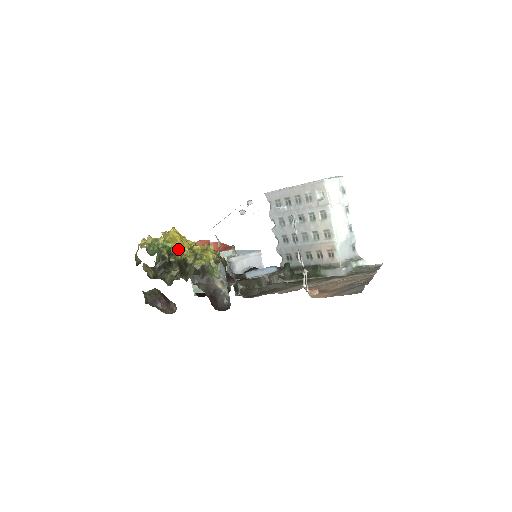
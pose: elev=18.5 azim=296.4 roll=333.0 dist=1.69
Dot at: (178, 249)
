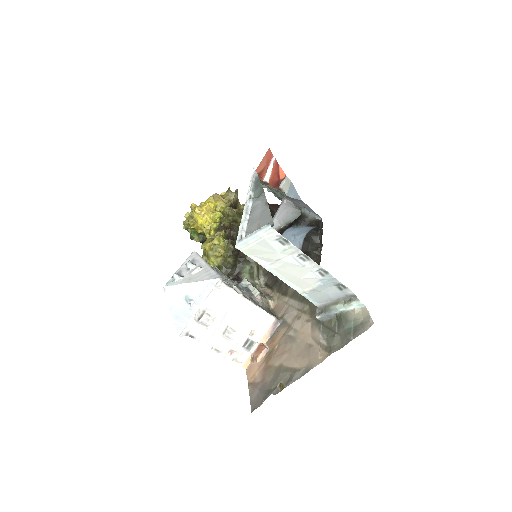
Dot at: occluded
